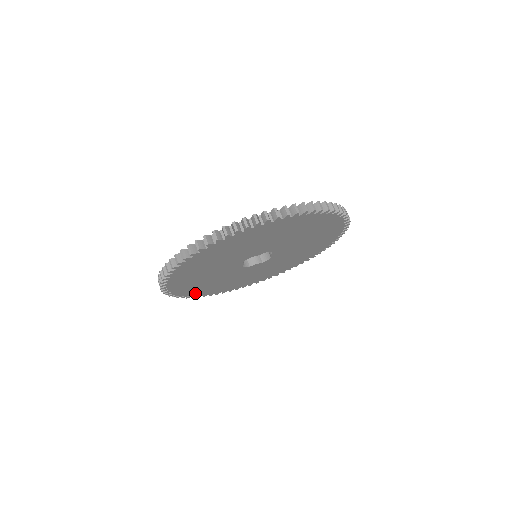
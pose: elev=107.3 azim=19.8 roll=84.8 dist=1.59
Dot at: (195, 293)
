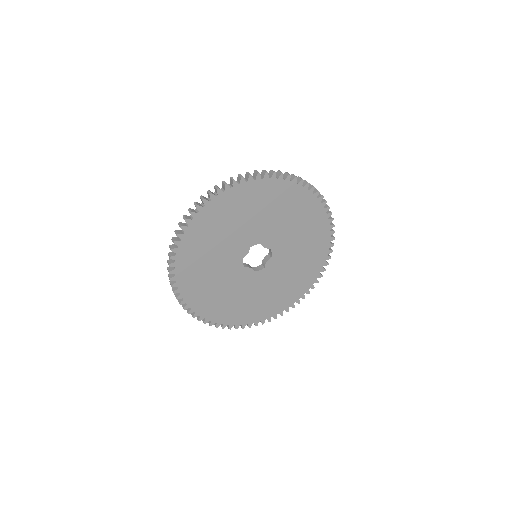
Dot at: (182, 276)
